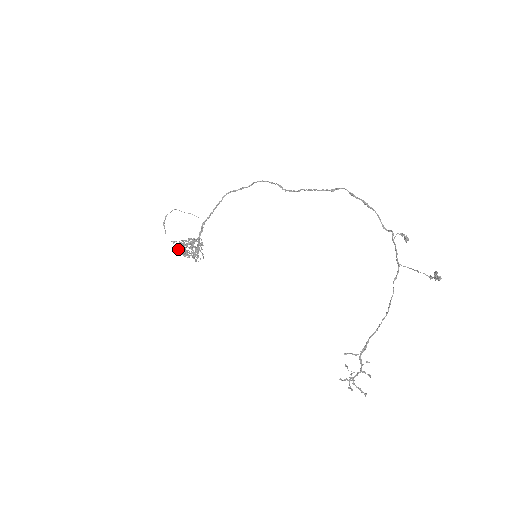
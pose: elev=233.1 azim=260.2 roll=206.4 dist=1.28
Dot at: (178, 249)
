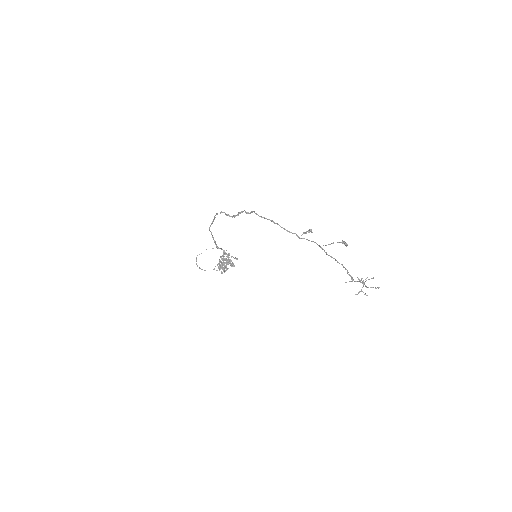
Dot at: (220, 269)
